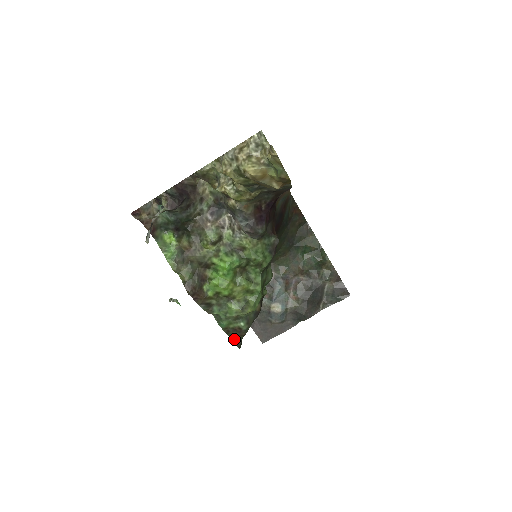
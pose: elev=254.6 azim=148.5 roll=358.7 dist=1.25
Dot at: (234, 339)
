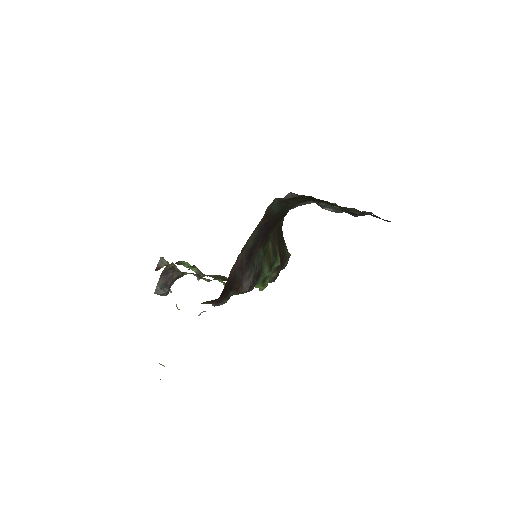
Dot at: occluded
